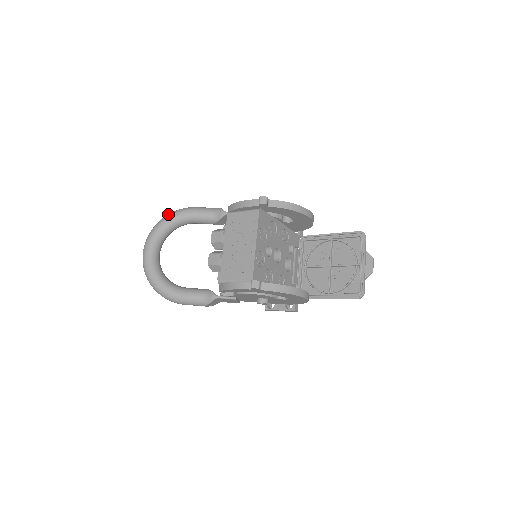
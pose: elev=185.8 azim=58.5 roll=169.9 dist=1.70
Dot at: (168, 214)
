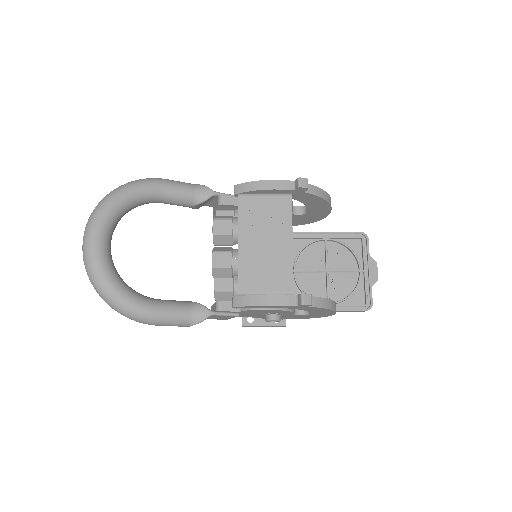
Dot at: (124, 184)
